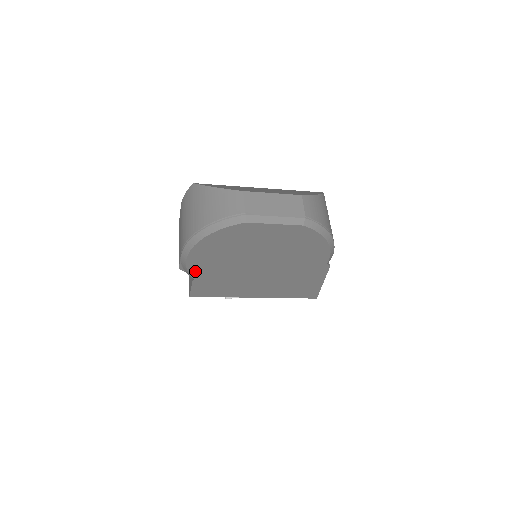
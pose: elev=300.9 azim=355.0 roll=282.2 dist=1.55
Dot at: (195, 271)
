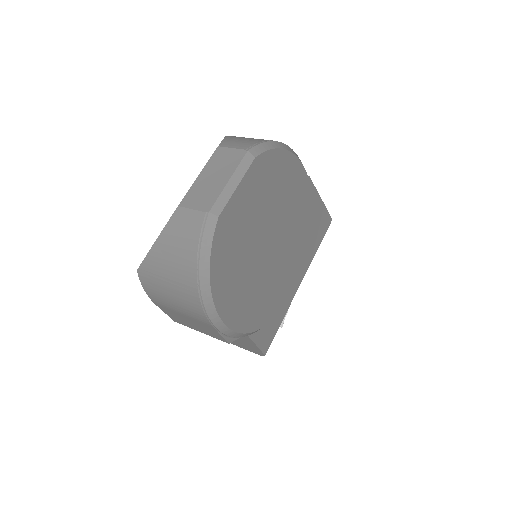
Dot at: (242, 324)
